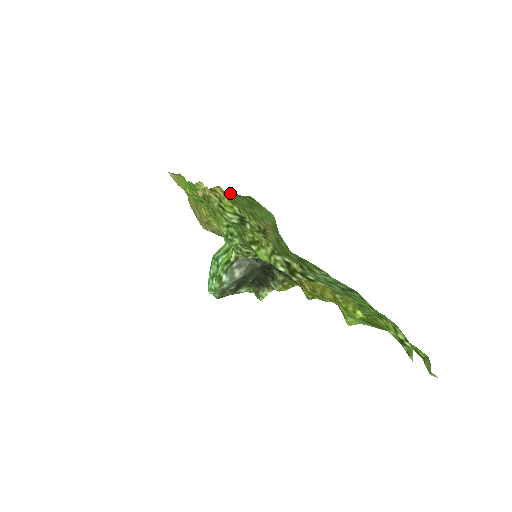
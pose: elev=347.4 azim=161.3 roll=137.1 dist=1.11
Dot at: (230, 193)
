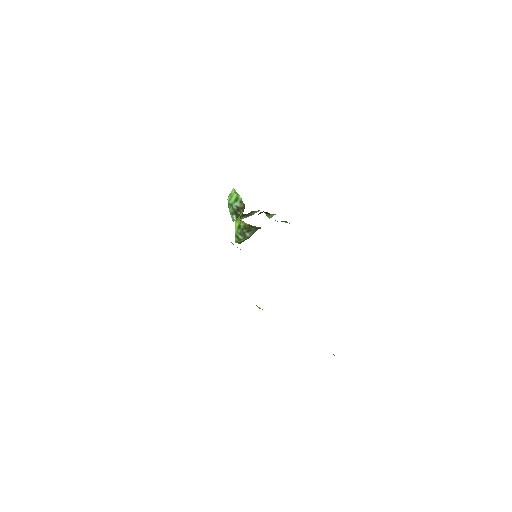
Dot at: occluded
